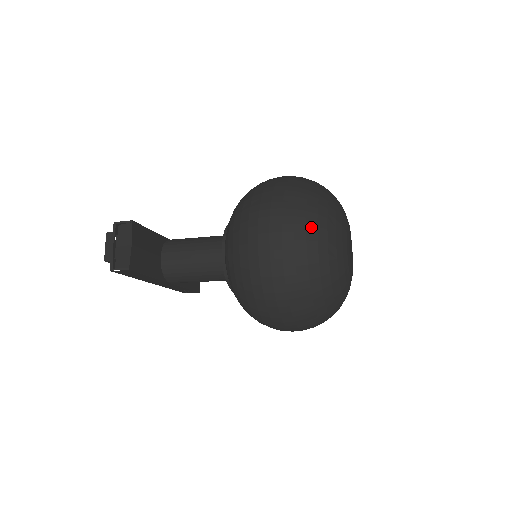
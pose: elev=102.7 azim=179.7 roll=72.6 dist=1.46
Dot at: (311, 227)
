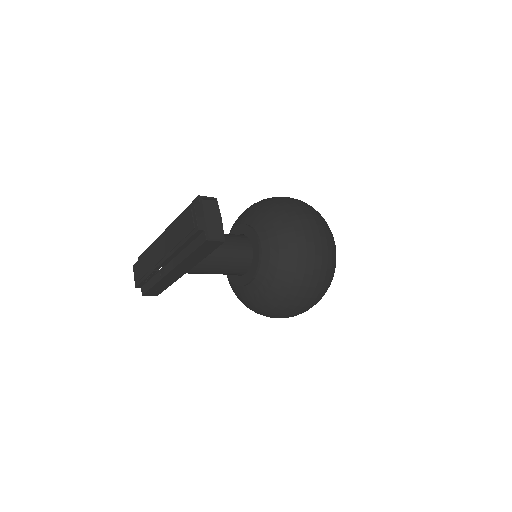
Dot at: occluded
